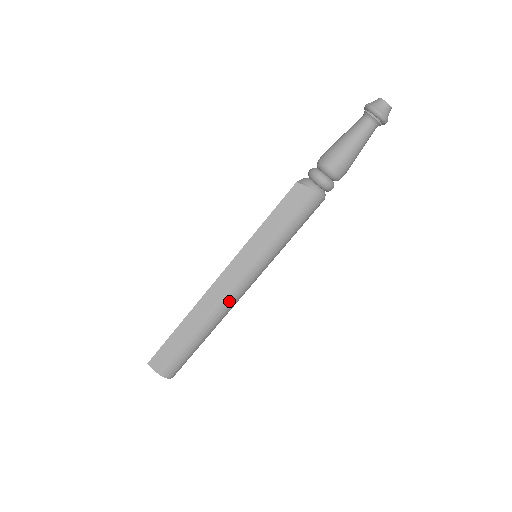
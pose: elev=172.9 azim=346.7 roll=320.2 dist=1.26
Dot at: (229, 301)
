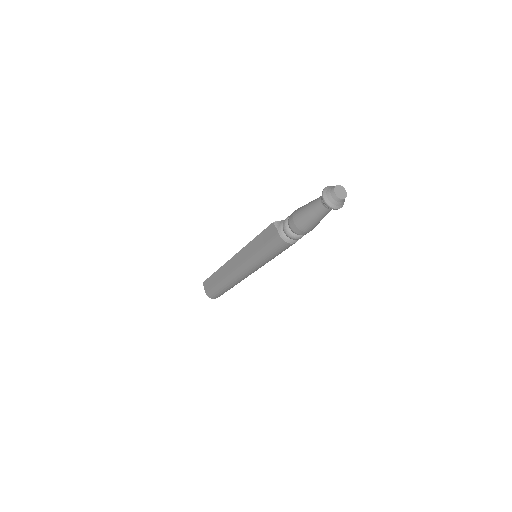
Dot at: (235, 275)
